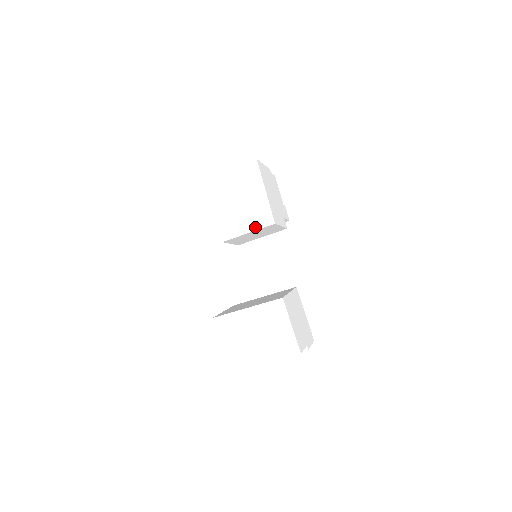
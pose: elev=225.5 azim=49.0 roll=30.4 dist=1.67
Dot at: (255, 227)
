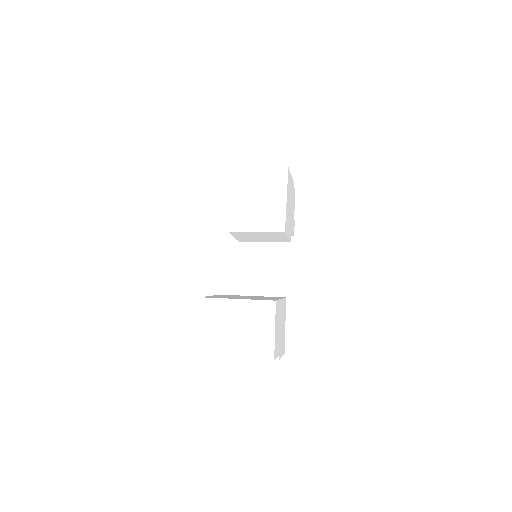
Dot at: (265, 229)
